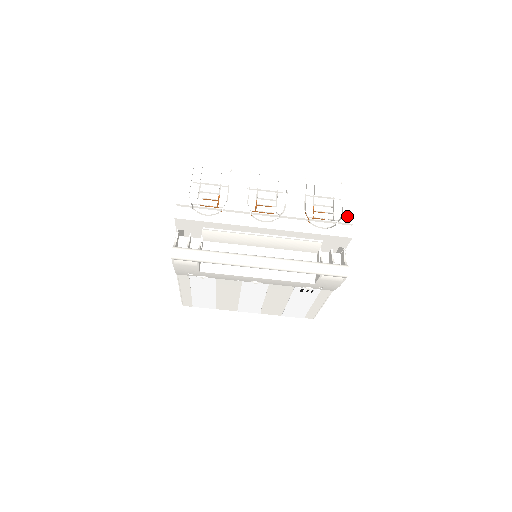
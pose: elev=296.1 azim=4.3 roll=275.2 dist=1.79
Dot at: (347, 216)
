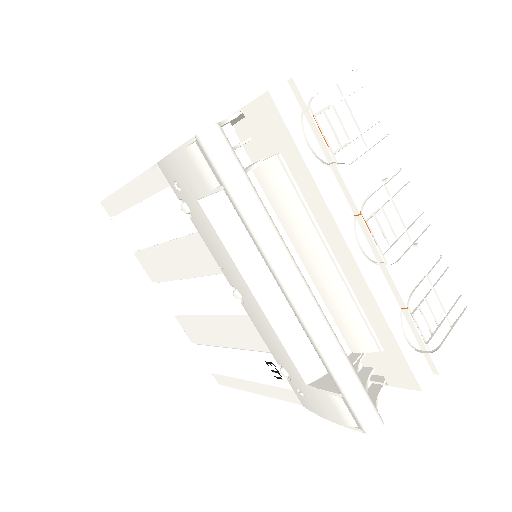
Dot at: (442, 356)
